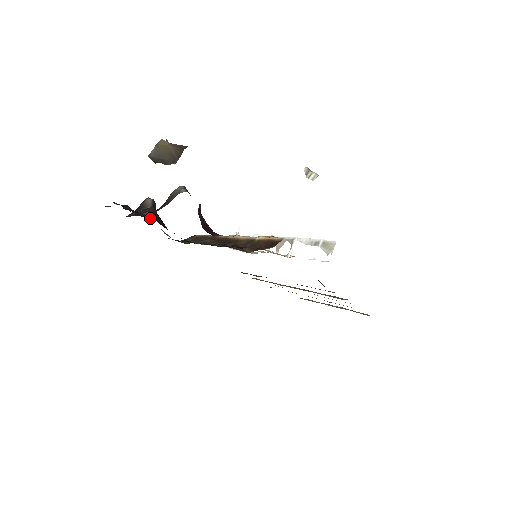
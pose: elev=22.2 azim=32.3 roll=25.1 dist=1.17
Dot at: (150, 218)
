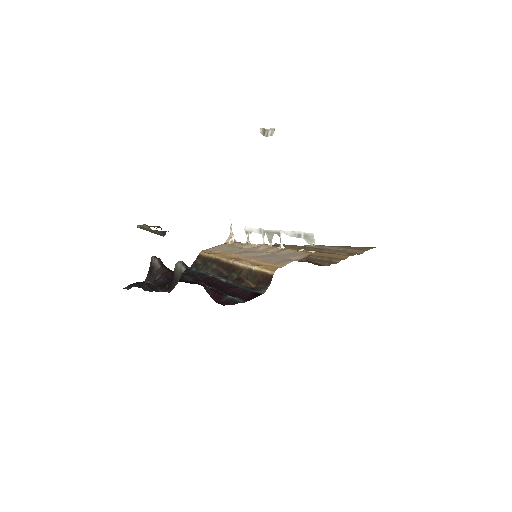
Dot at: (165, 281)
